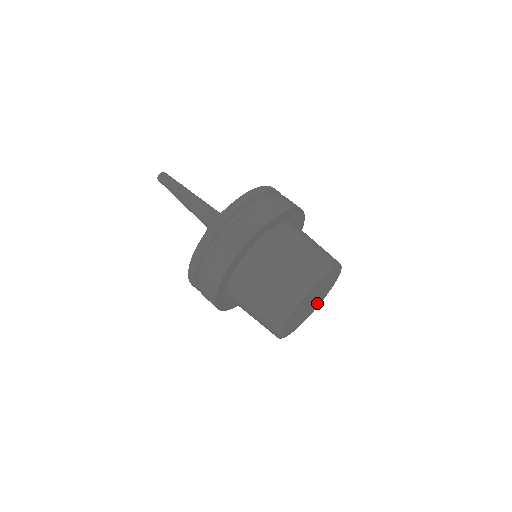
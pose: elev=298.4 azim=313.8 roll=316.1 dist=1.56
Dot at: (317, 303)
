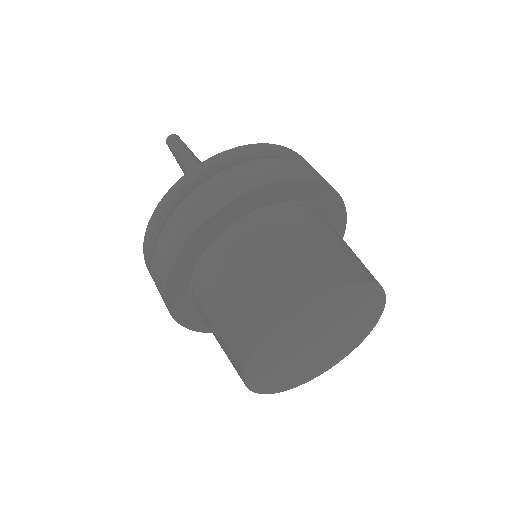
Dot at: (357, 331)
